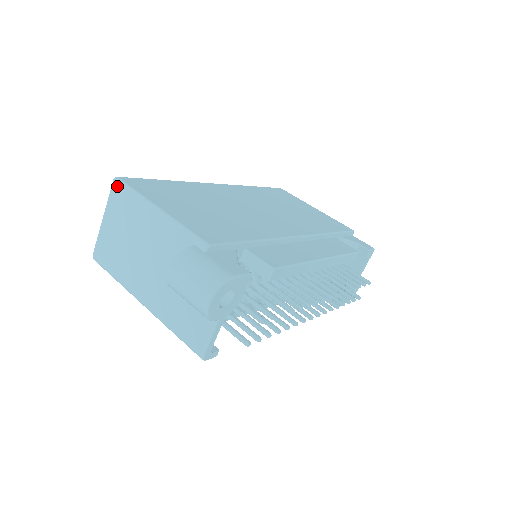
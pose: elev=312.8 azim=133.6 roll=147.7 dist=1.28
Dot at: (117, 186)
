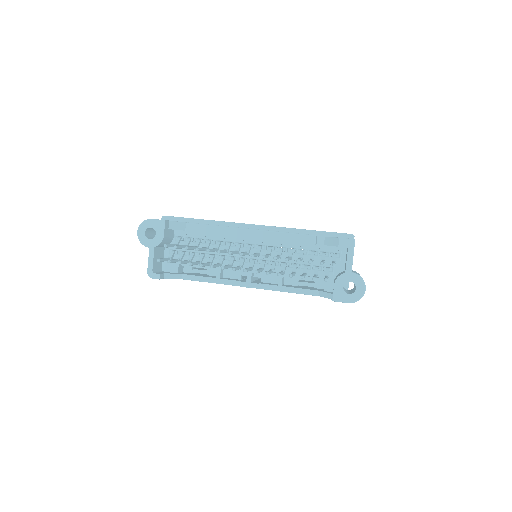
Dot at: occluded
